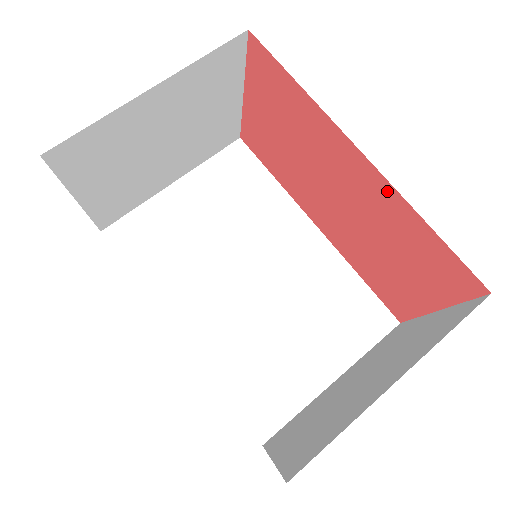
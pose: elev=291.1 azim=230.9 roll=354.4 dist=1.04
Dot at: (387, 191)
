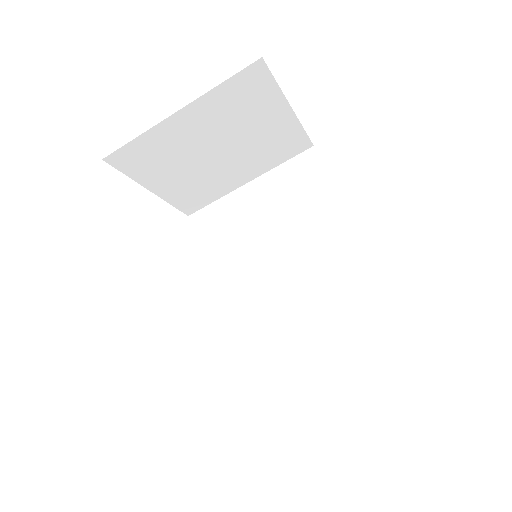
Dot at: occluded
